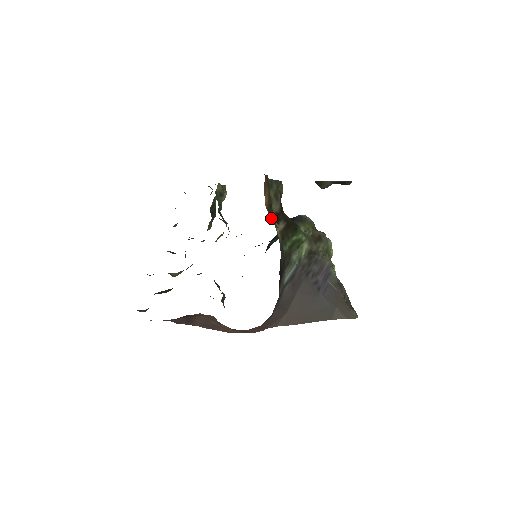
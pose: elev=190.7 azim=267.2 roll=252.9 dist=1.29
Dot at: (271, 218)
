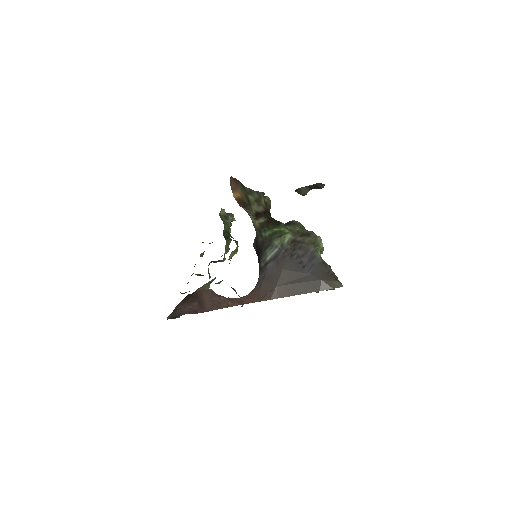
Dot at: occluded
